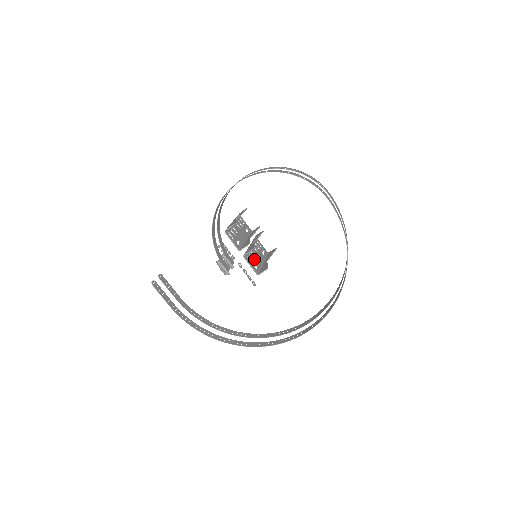
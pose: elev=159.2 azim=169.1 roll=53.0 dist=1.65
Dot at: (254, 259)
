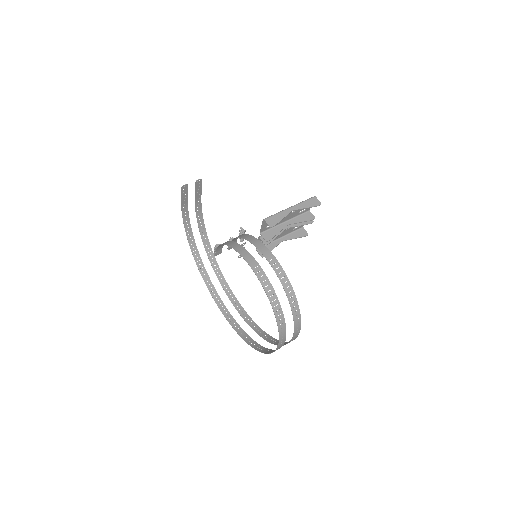
Dot at: occluded
